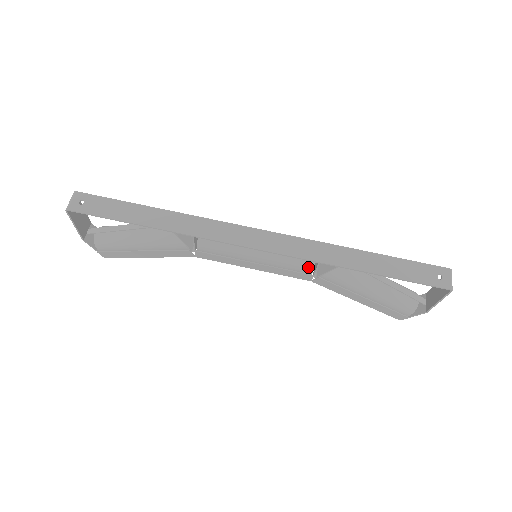
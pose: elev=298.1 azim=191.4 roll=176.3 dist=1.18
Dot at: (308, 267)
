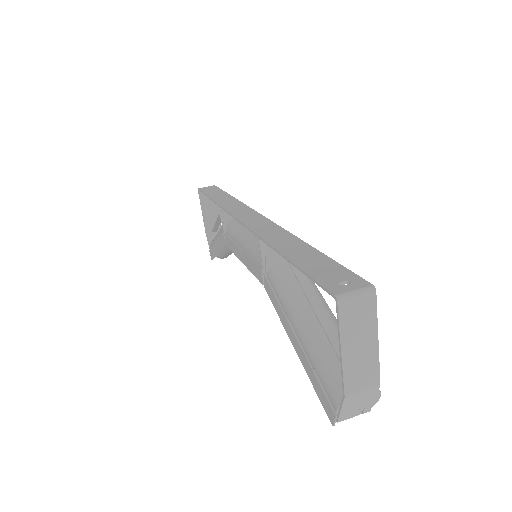
Dot at: occluded
